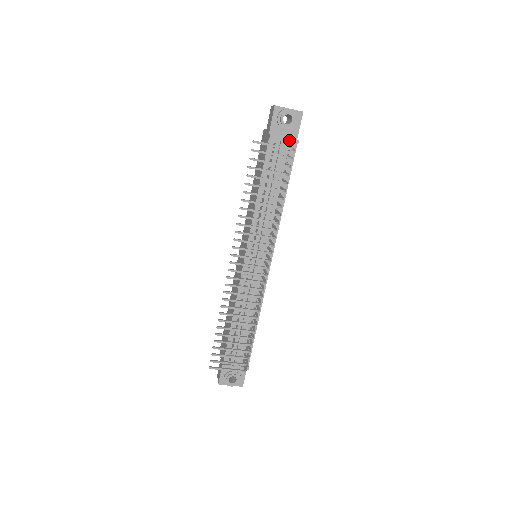
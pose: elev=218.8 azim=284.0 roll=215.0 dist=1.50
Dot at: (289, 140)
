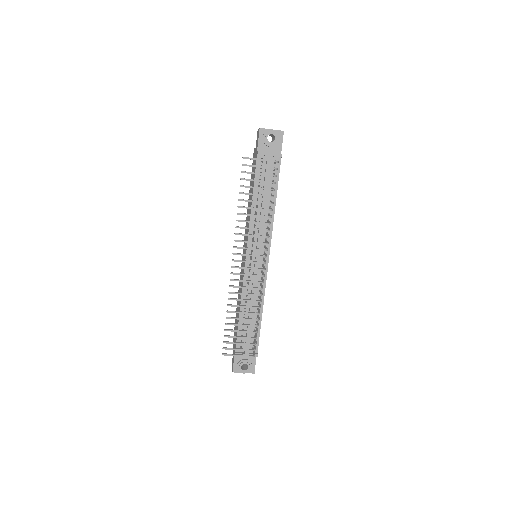
Dot at: (274, 155)
